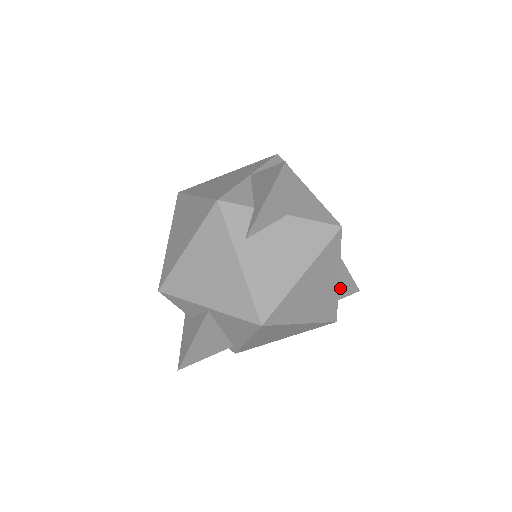
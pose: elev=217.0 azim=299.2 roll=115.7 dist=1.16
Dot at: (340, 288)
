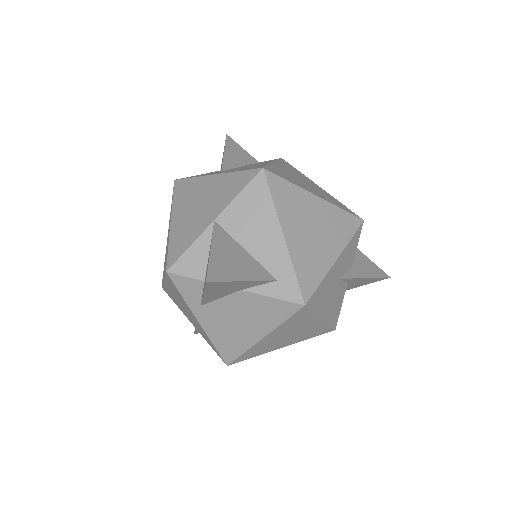
Dot at: (358, 283)
